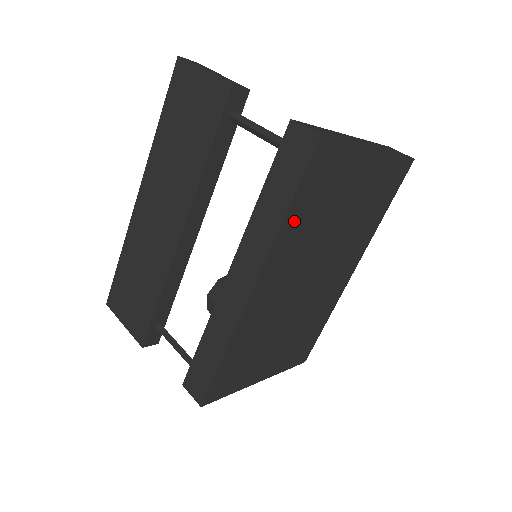
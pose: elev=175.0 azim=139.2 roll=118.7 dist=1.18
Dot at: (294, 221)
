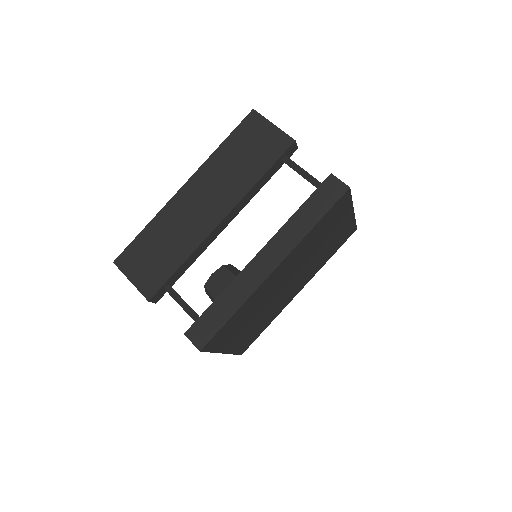
Dot at: (313, 233)
